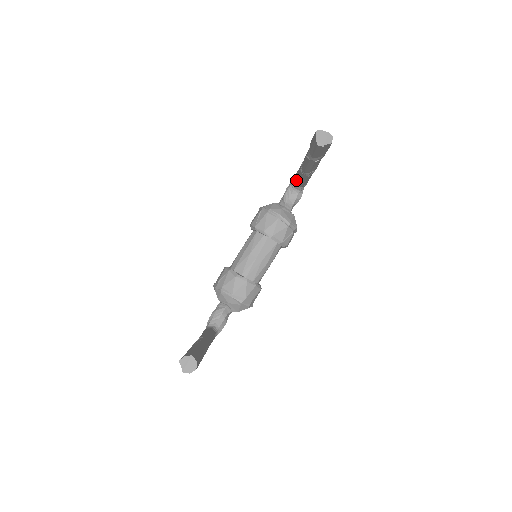
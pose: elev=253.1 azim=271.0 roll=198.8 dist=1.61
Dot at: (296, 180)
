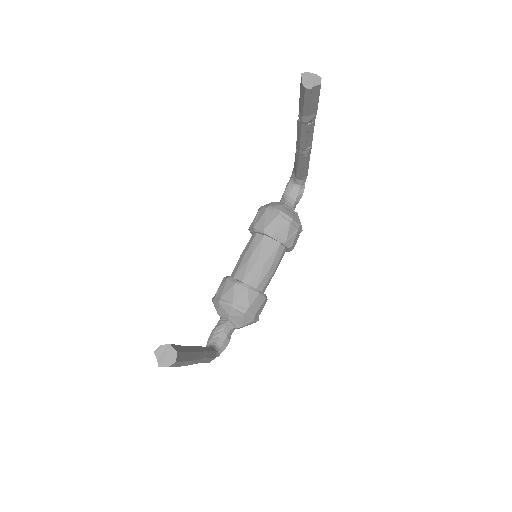
Dot at: (295, 171)
